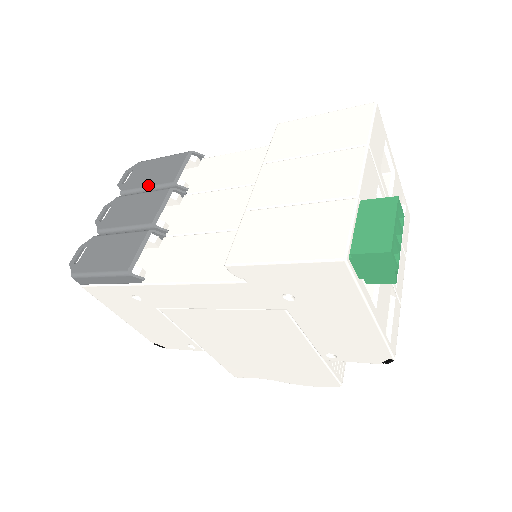
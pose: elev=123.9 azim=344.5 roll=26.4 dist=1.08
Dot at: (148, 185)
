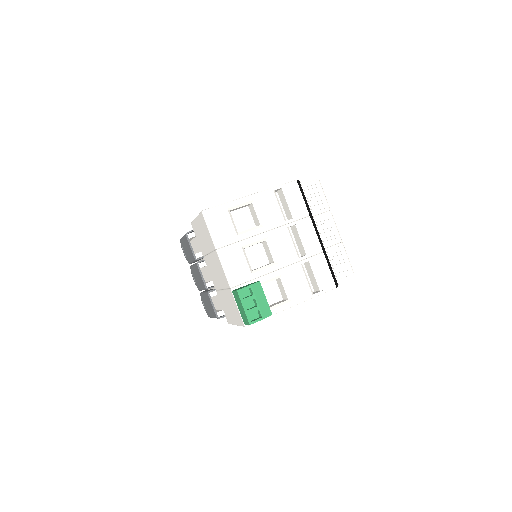
Dot at: (191, 260)
